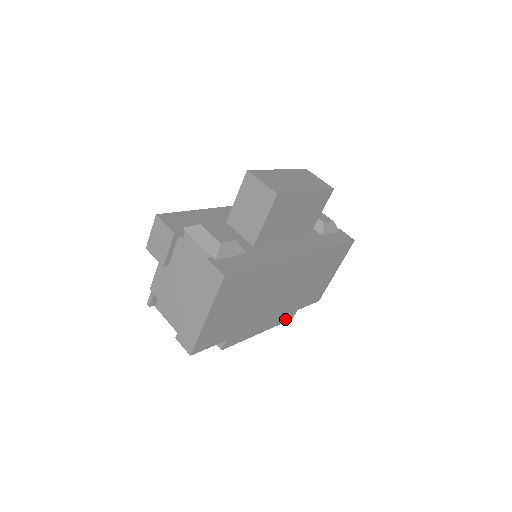
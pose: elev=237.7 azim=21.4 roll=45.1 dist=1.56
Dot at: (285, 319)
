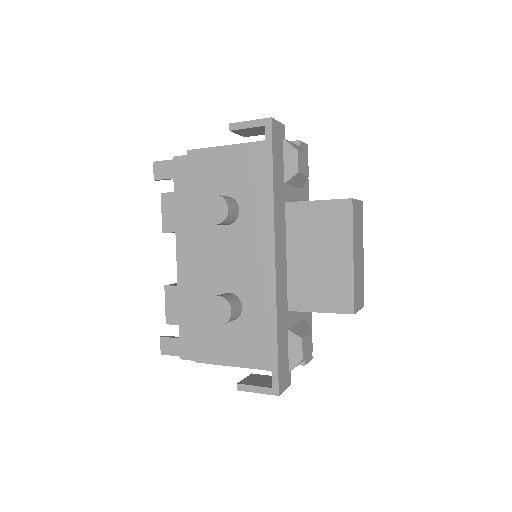
Dot at: occluded
